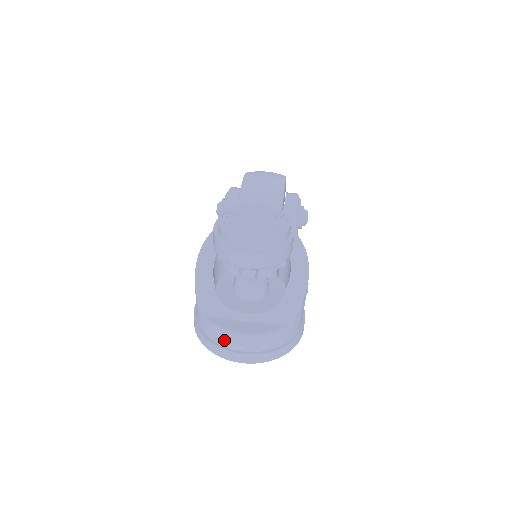
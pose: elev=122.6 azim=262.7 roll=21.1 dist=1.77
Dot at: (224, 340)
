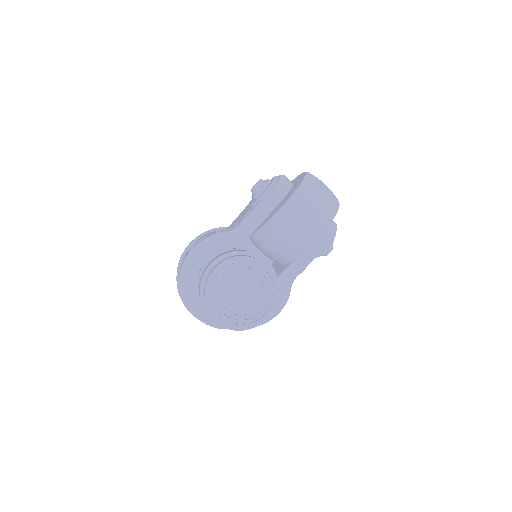
Dot at: occluded
